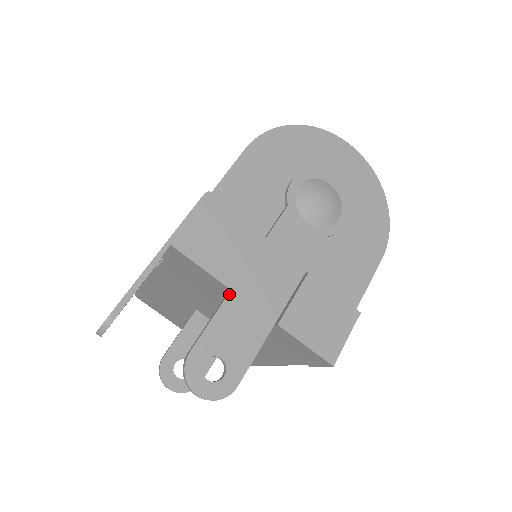
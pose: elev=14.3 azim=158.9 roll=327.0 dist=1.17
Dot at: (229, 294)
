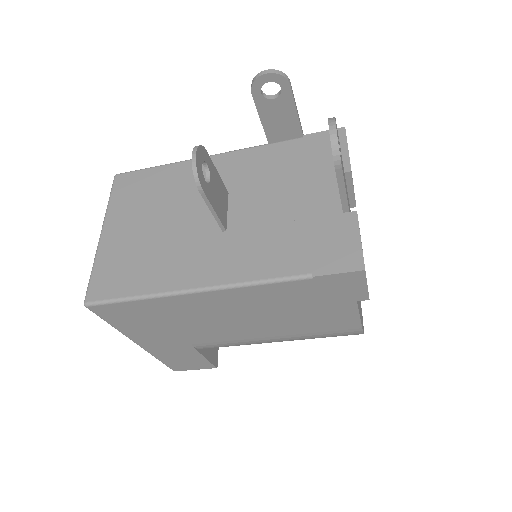
Dot at: (344, 172)
